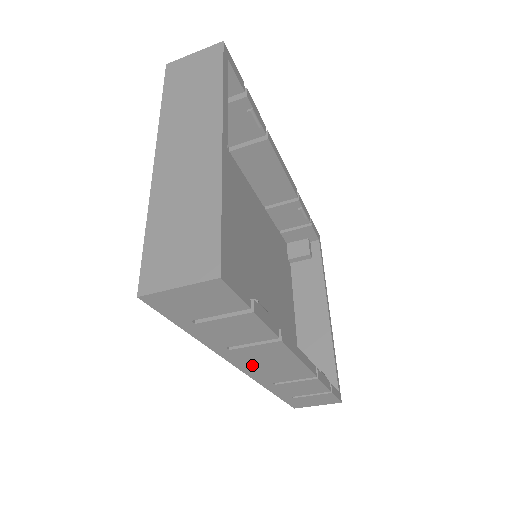
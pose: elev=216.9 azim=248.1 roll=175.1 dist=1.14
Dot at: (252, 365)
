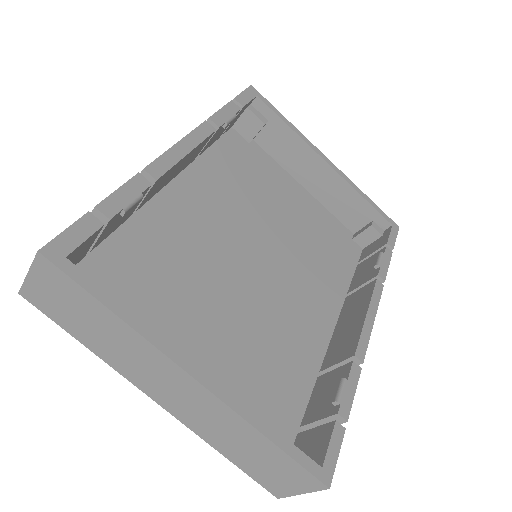
Dot at: occluded
